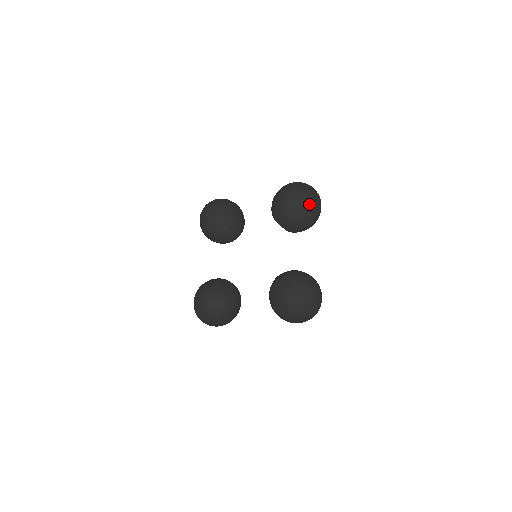
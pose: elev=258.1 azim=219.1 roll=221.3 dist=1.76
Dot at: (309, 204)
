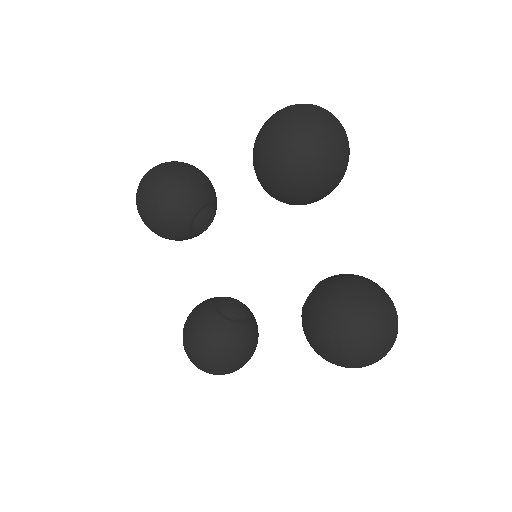
Dot at: (328, 154)
